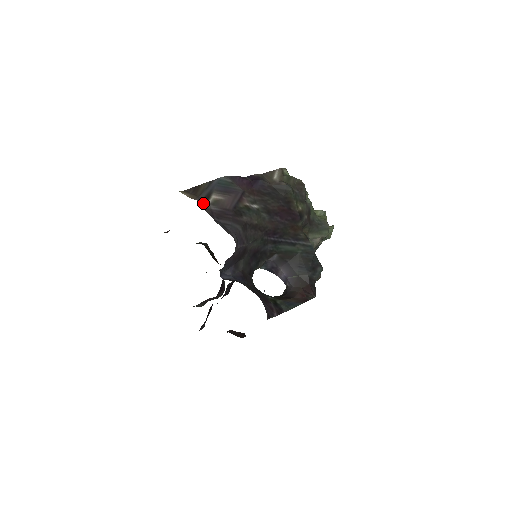
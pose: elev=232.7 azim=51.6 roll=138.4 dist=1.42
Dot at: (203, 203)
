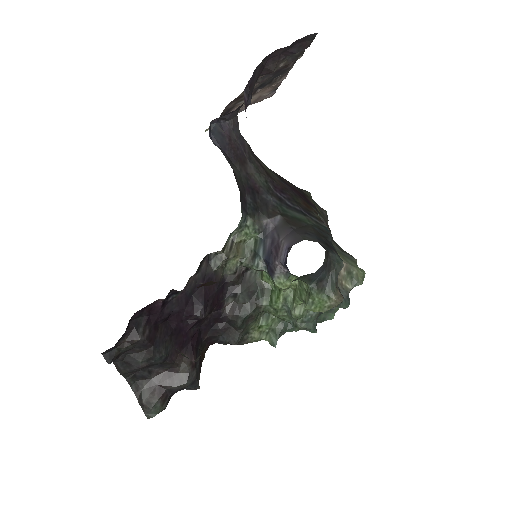
Dot at: occluded
